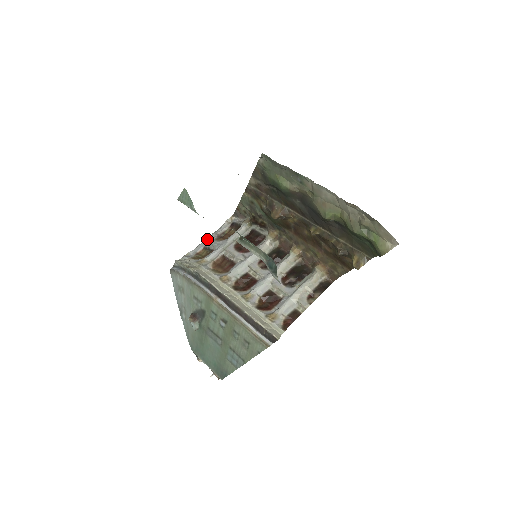
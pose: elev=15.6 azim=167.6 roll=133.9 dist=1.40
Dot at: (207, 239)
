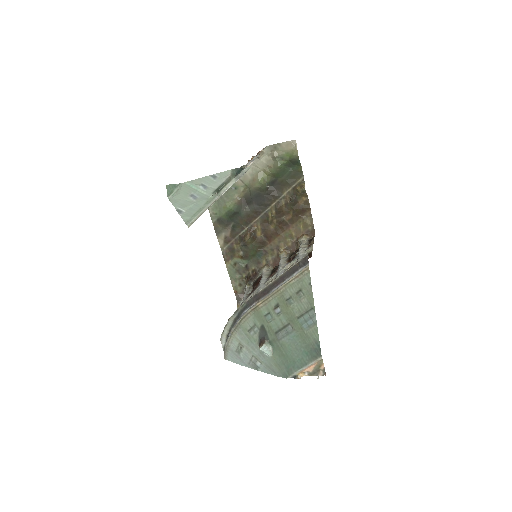
Dot at: occluded
